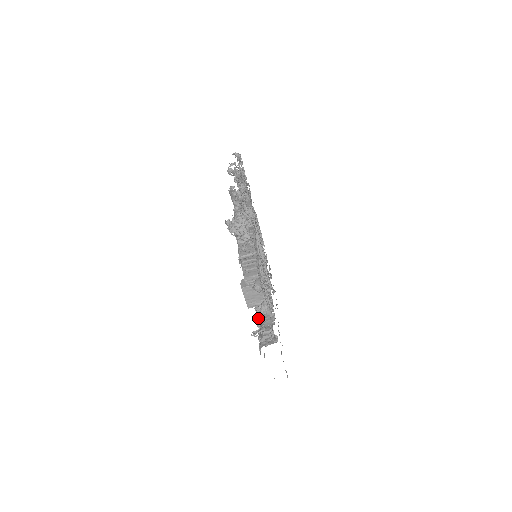
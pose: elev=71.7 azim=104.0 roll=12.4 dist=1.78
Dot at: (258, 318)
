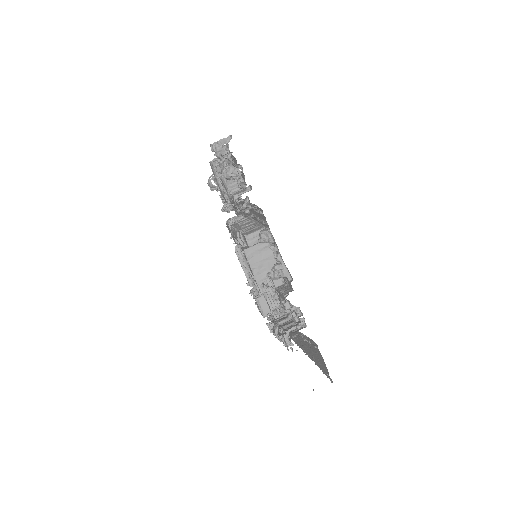
Dot at: occluded
